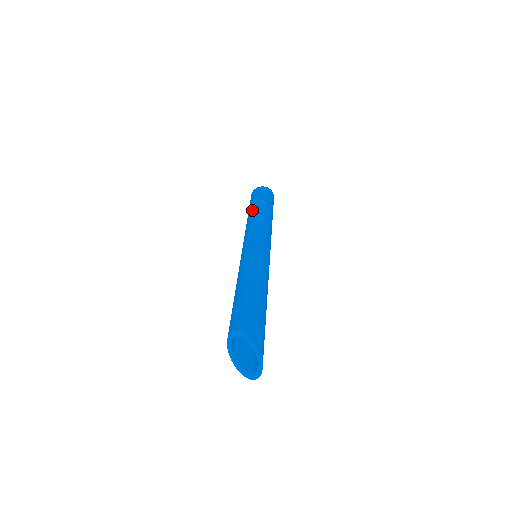
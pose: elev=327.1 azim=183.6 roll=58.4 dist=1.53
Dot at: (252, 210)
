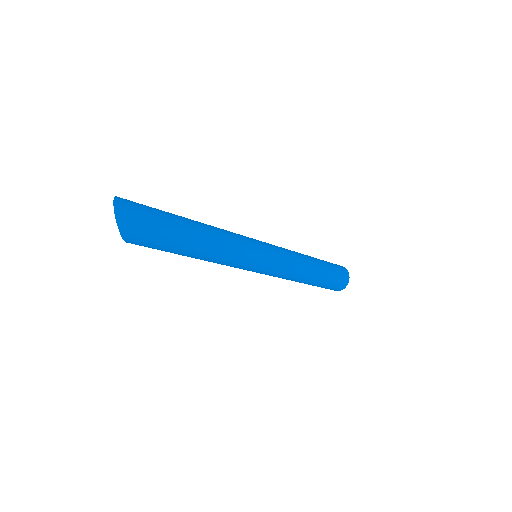
Dot at: occluded
